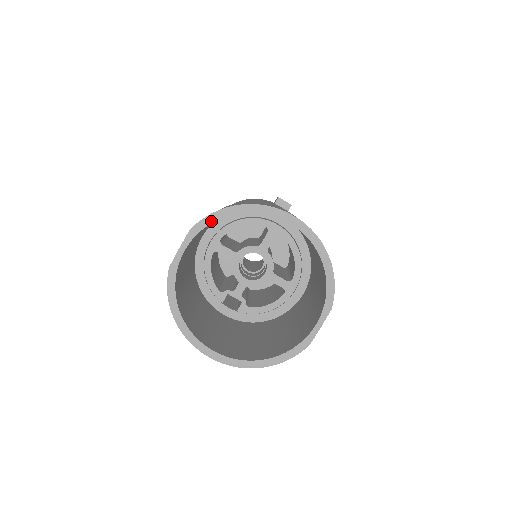
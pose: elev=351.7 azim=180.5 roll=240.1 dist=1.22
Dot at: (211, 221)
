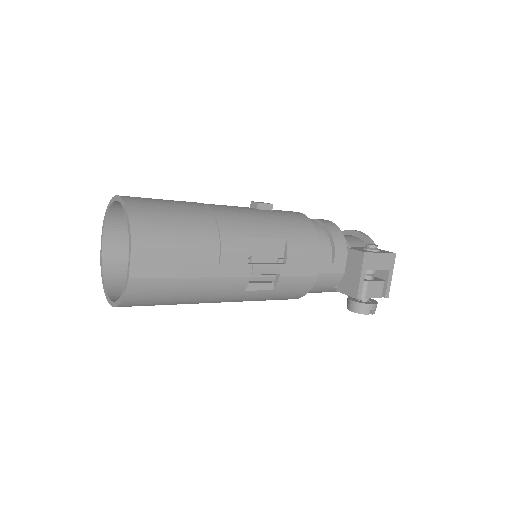
Dot at: (105, 220)
